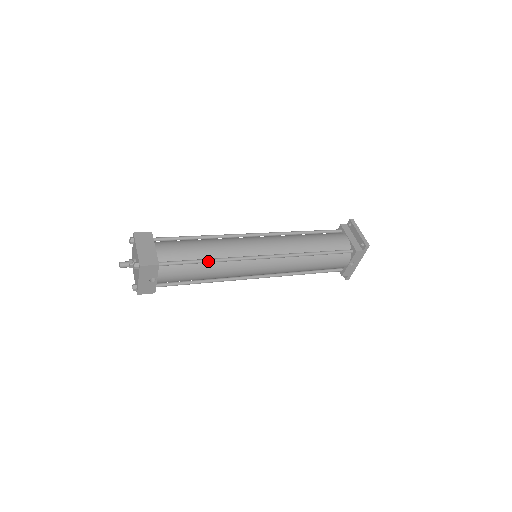
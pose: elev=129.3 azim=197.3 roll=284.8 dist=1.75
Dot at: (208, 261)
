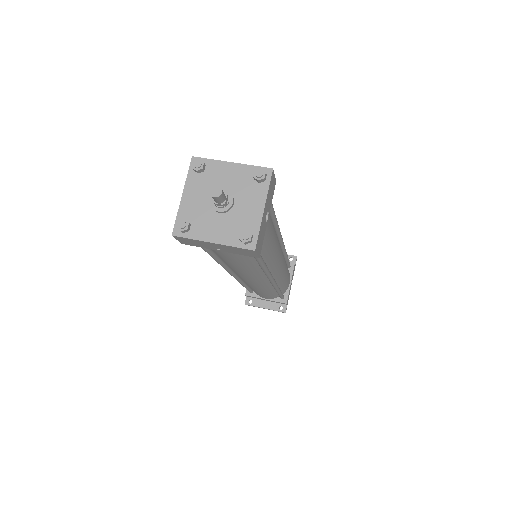
Dot at: (275, 215)
